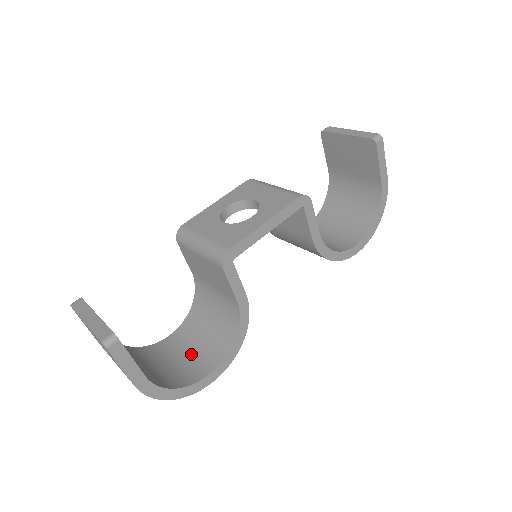
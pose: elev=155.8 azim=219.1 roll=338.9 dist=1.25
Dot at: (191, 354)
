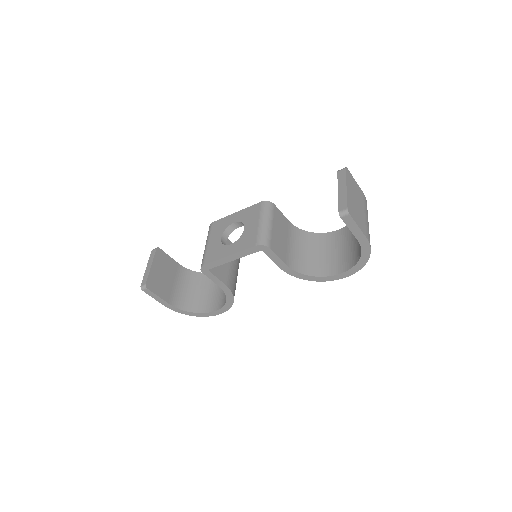
Dot at: (216, 292)
